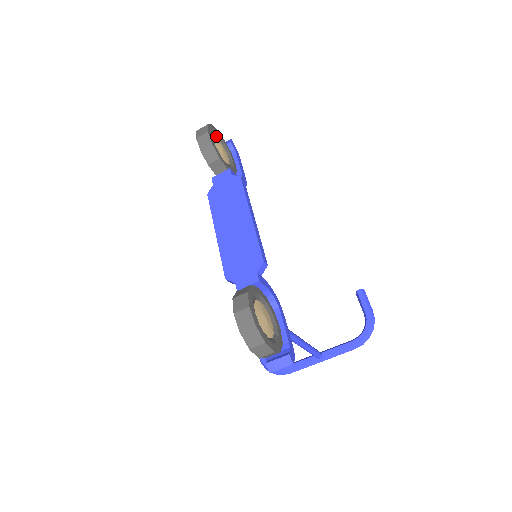
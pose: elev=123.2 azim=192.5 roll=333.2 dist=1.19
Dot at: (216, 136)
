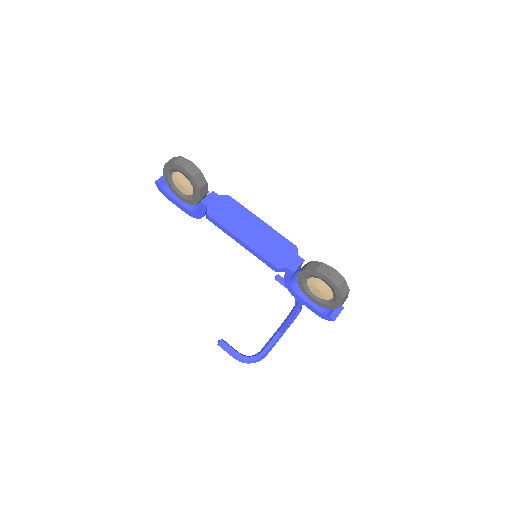
Dot at: occluded
